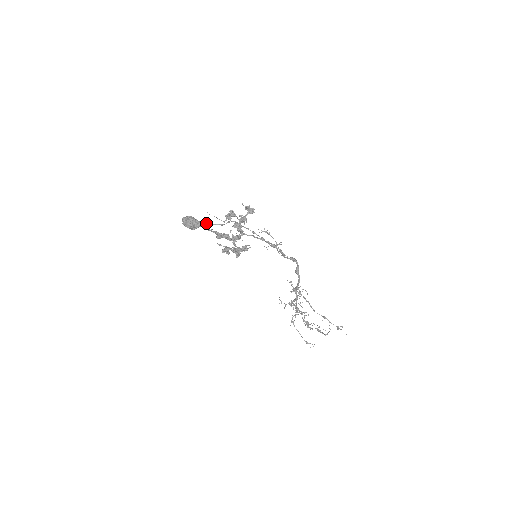
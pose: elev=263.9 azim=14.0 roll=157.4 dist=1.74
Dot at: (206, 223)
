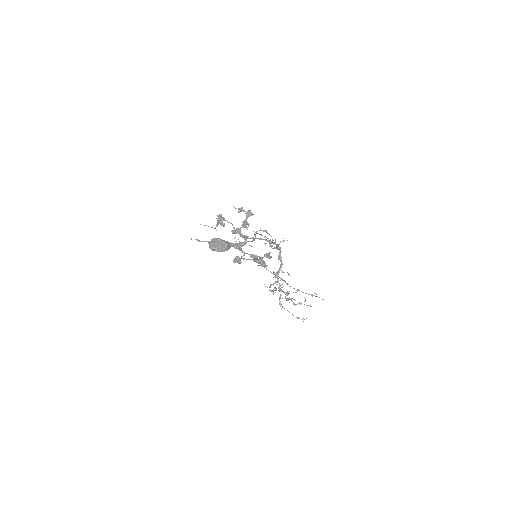
Dot at: occluded
